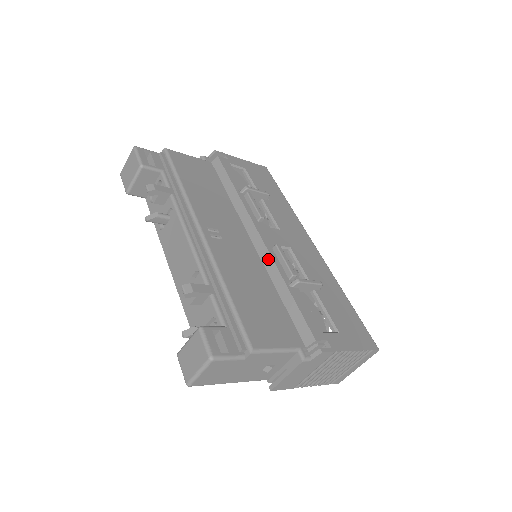
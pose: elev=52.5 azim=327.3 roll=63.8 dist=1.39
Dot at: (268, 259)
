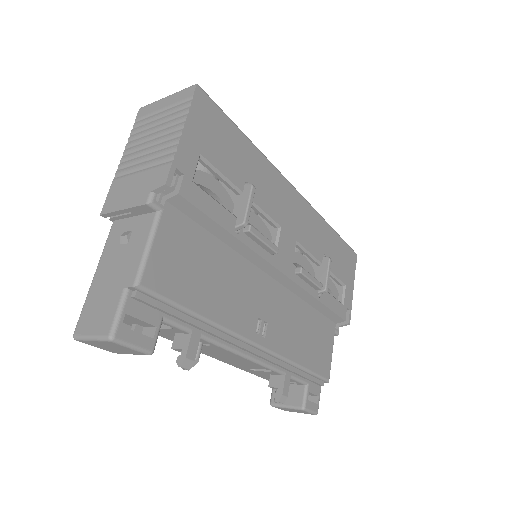
Dot at: (297, 289)
